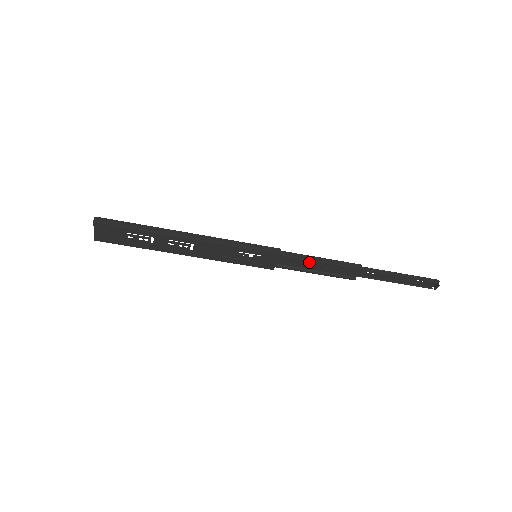
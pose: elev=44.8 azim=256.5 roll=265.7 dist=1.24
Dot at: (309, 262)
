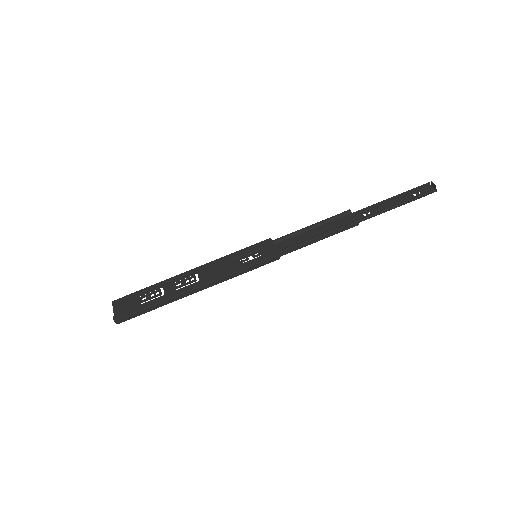
Dot at: (303, 234)
